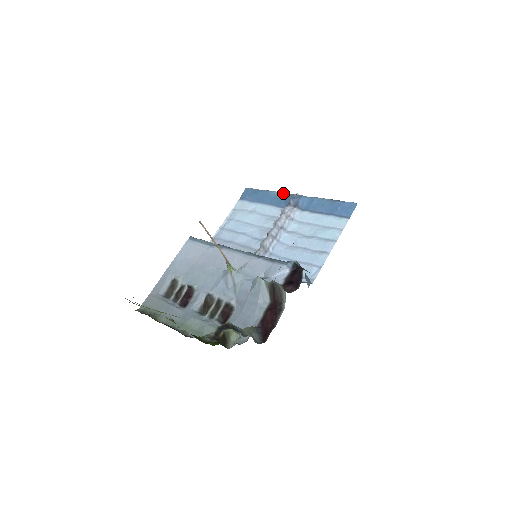
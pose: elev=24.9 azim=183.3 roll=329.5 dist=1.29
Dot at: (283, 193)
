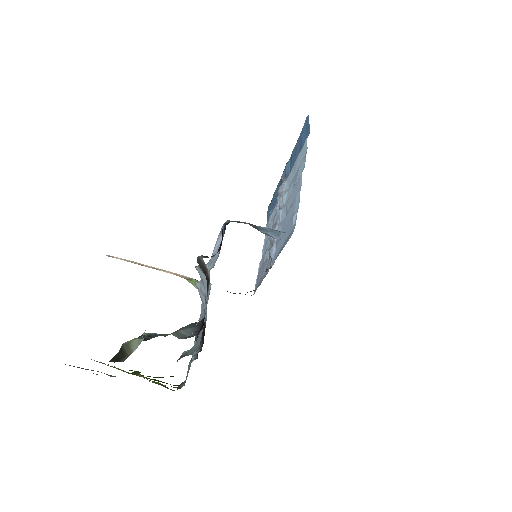
Dot at: (280, 179)
